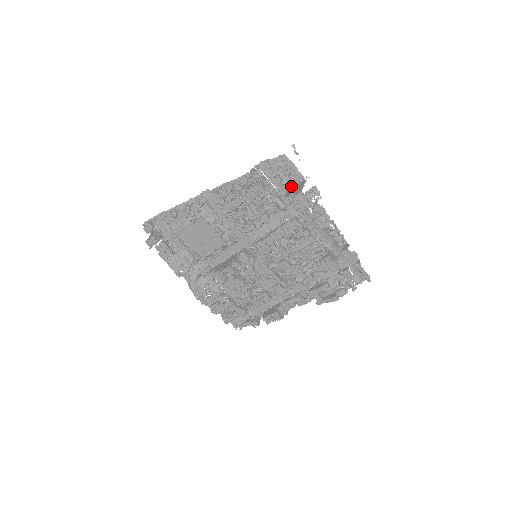
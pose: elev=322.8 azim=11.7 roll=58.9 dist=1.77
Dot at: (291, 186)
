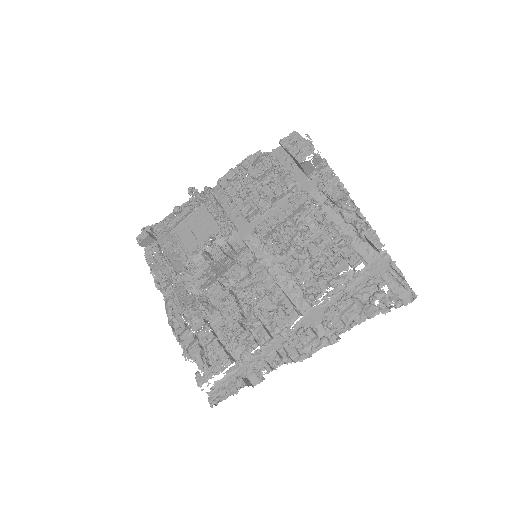
Dot at: occluded
